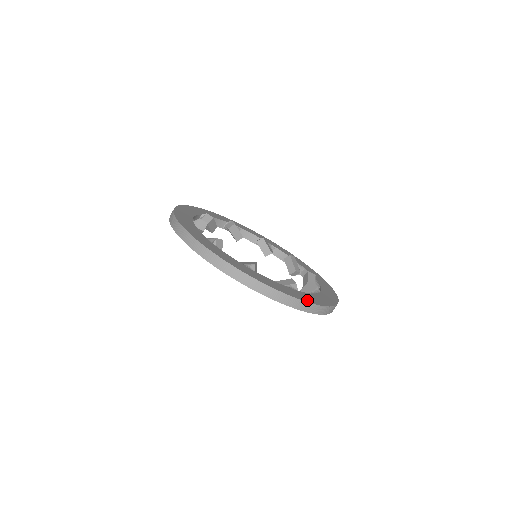
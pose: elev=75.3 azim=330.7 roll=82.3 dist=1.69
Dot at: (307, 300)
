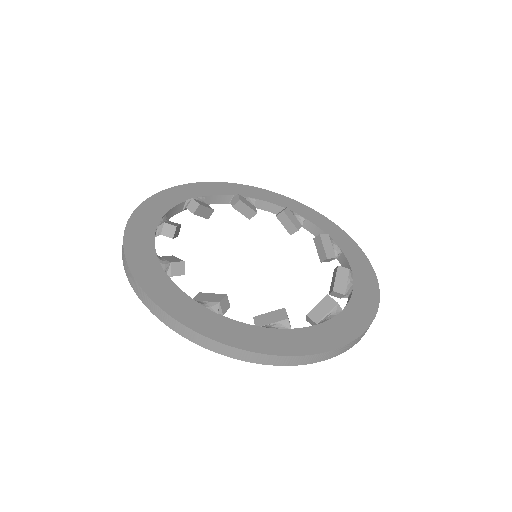
Dot at: (373, 279)
